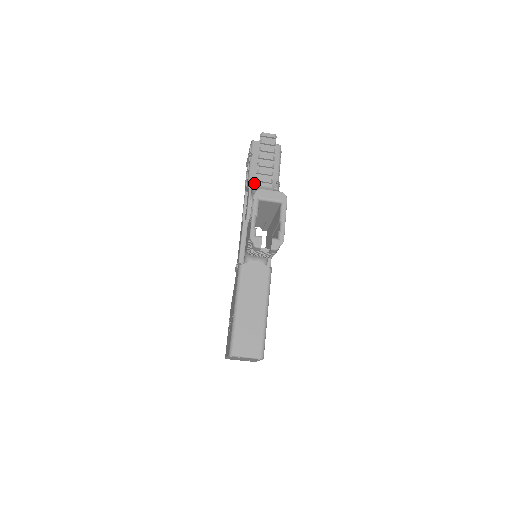
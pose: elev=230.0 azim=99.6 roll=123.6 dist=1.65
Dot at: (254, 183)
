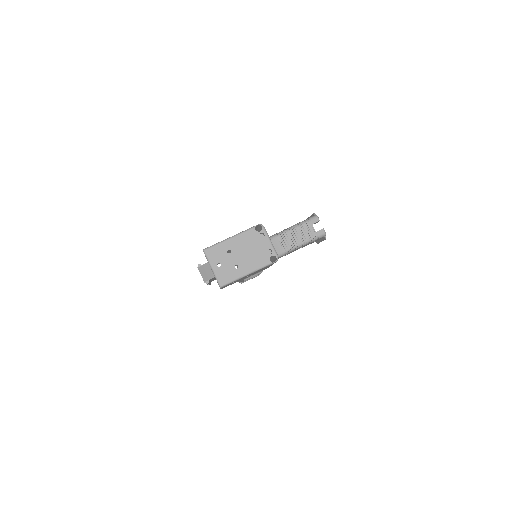
Dot at: occluded
